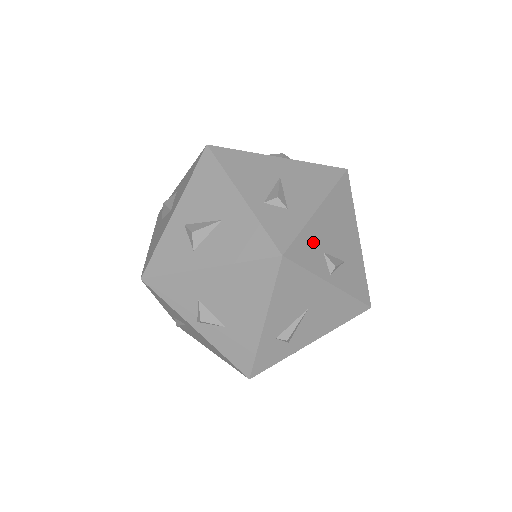
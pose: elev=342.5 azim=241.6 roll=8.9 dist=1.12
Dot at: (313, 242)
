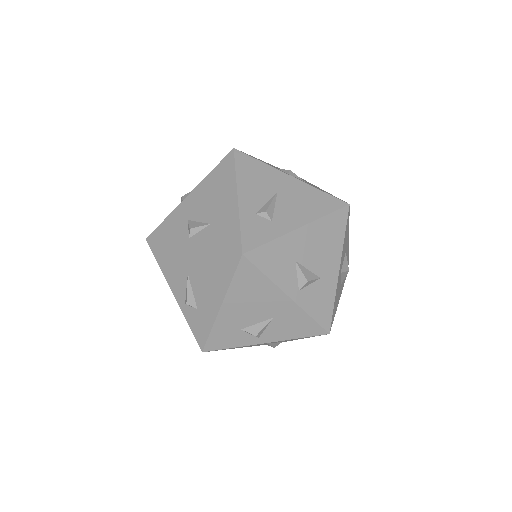
Dot at: occluded
